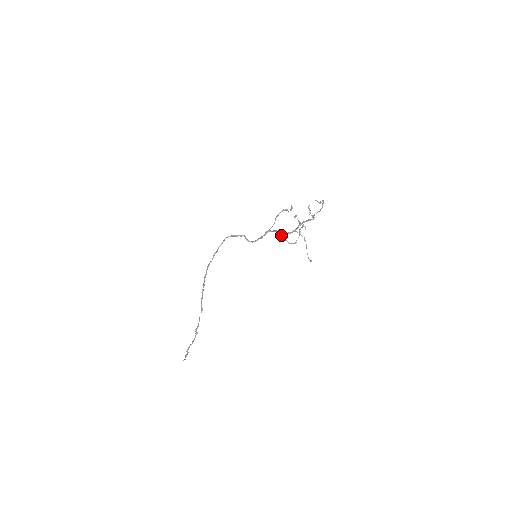
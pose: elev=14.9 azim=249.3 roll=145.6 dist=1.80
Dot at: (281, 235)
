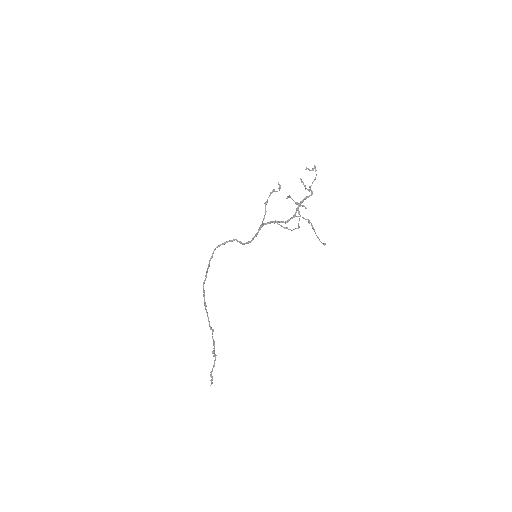
Dot at: (279, 224)
